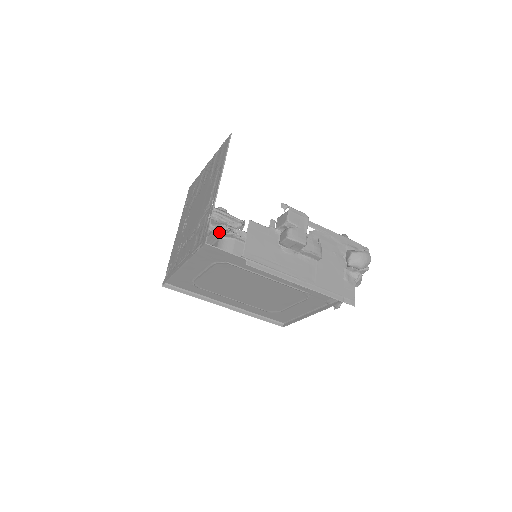
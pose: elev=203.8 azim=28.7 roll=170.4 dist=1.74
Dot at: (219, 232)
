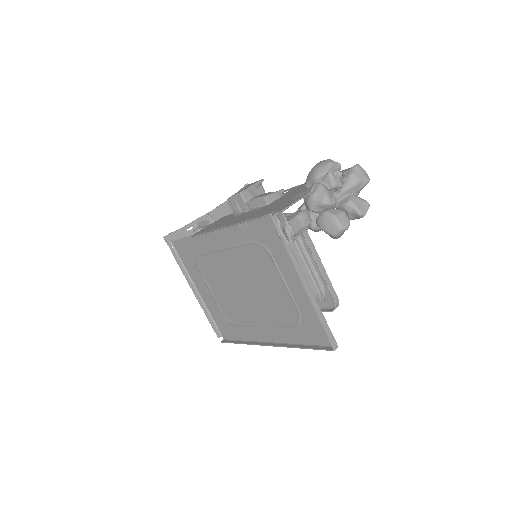
Dot at: occluded
